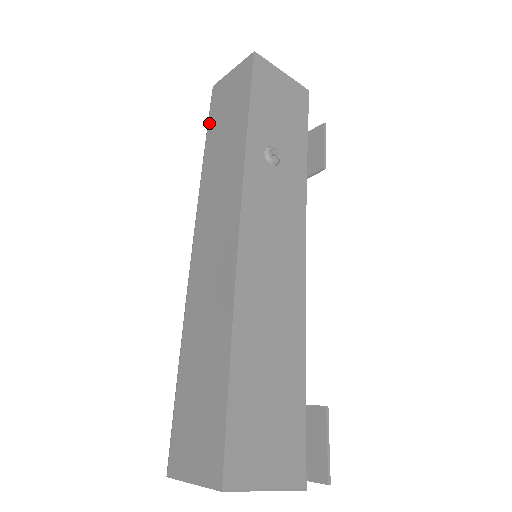
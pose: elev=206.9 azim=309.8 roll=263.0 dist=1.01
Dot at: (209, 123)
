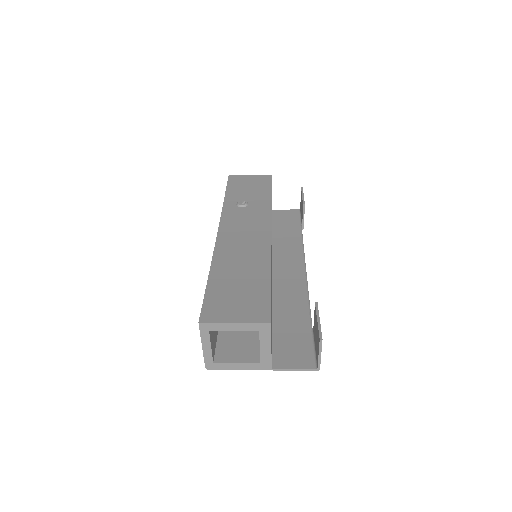
Dot at: occluded
